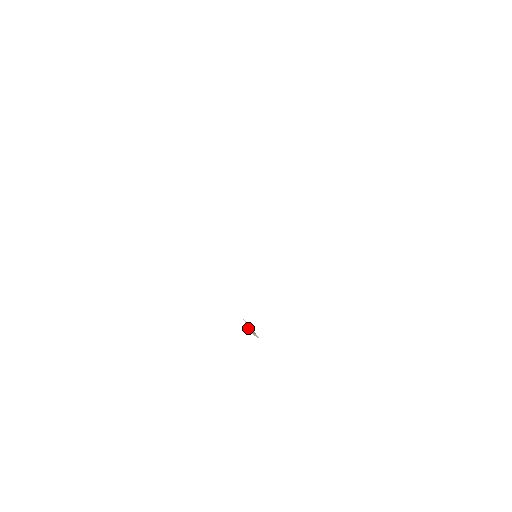
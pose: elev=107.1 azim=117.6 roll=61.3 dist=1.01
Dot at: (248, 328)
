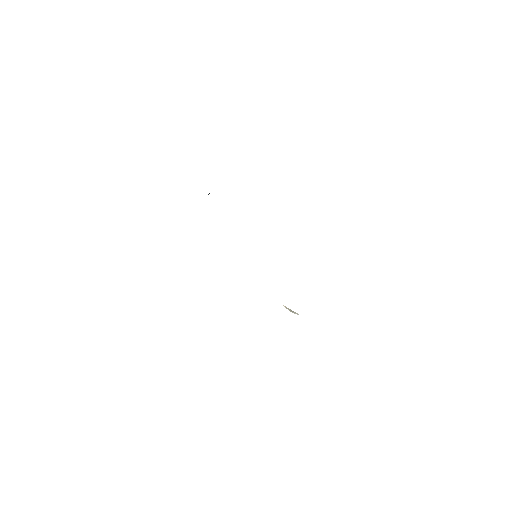
Dot at: occluded
